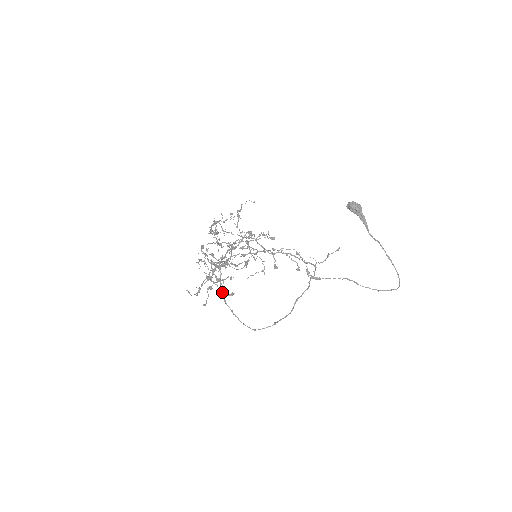
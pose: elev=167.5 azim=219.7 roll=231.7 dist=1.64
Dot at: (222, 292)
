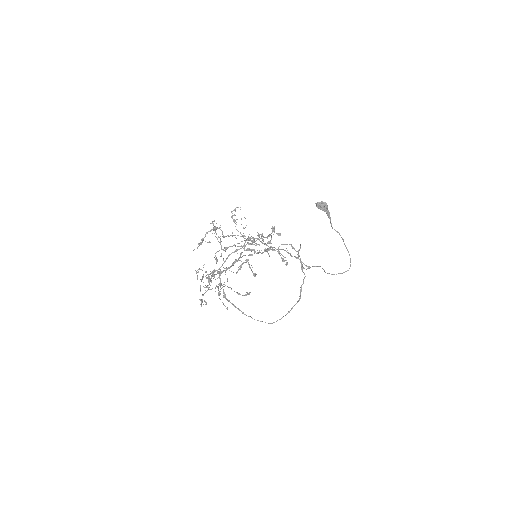
Dot at: (238, 293)
